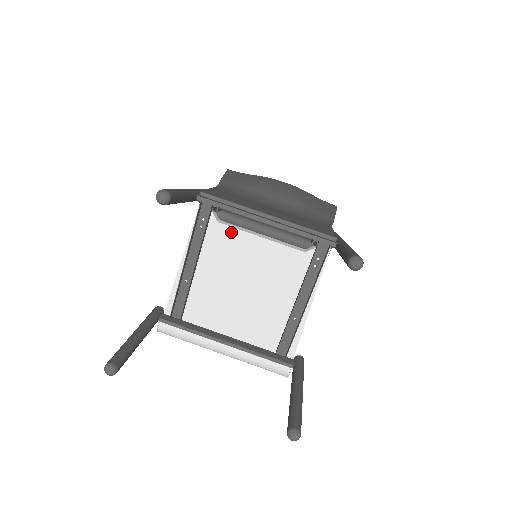
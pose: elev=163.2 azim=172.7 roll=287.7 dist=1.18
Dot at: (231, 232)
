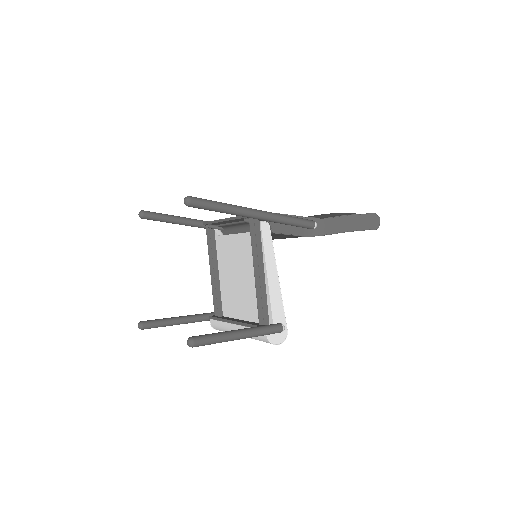
Dot at: (223, 239)
